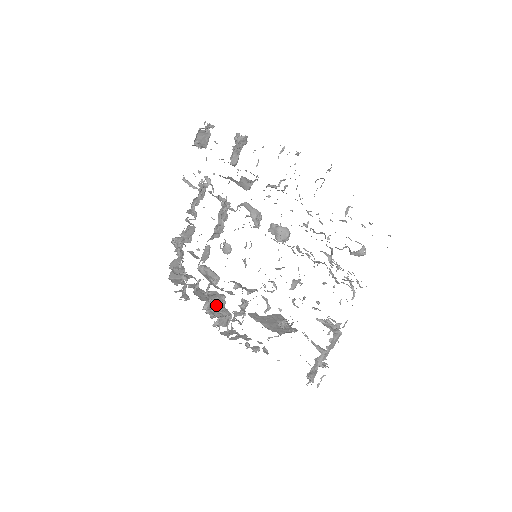
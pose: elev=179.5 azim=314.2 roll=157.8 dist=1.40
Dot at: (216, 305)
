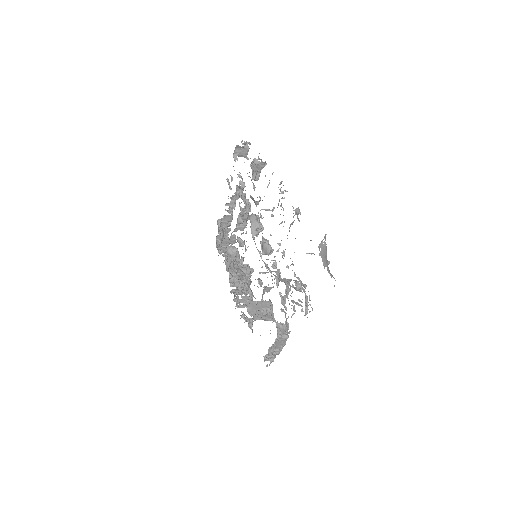
Dot at: occluded
